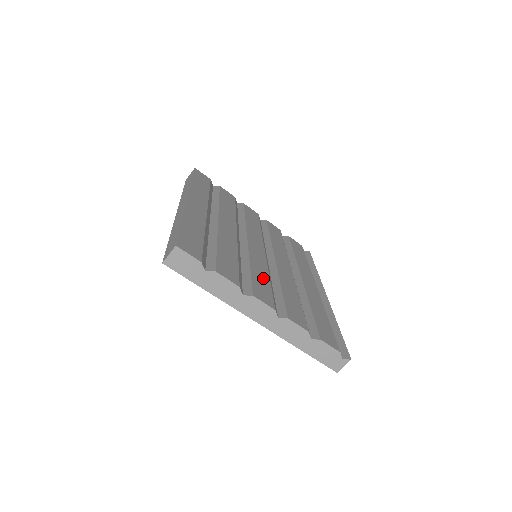
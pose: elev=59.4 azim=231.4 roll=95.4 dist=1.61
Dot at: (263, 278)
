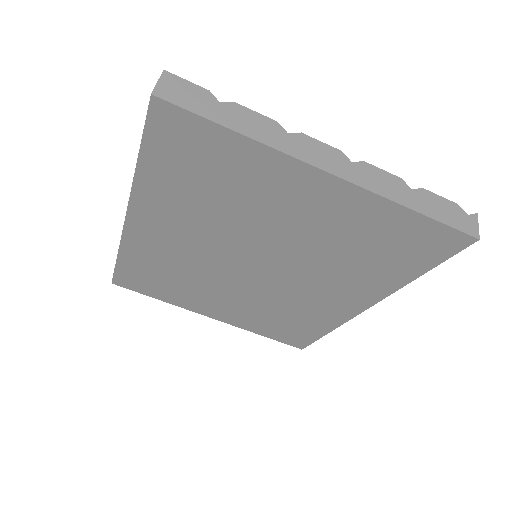
Dot at: occluded
